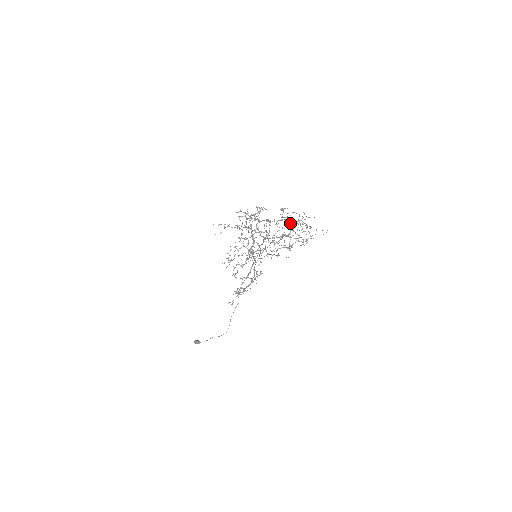
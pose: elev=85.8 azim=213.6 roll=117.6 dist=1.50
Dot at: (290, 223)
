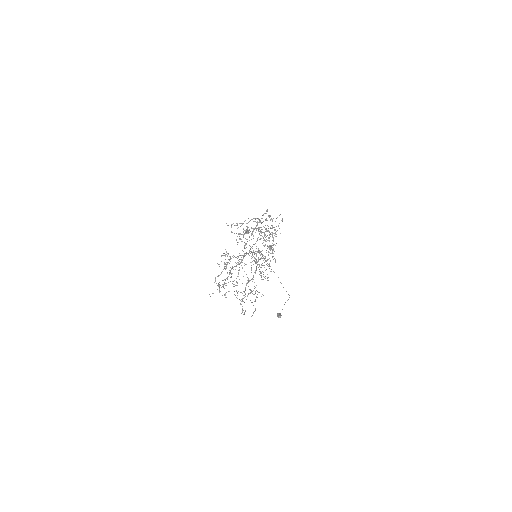
Dot at: (253, 228)
